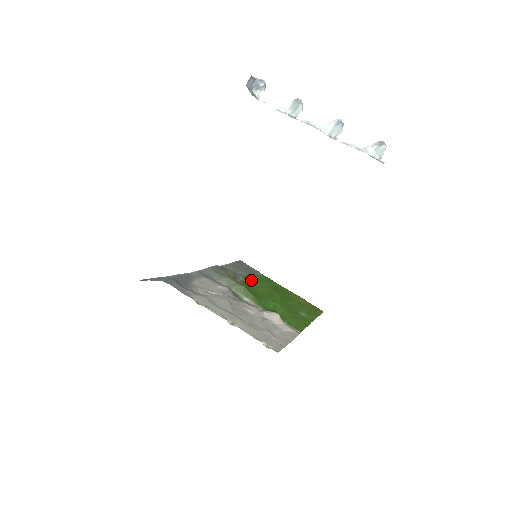
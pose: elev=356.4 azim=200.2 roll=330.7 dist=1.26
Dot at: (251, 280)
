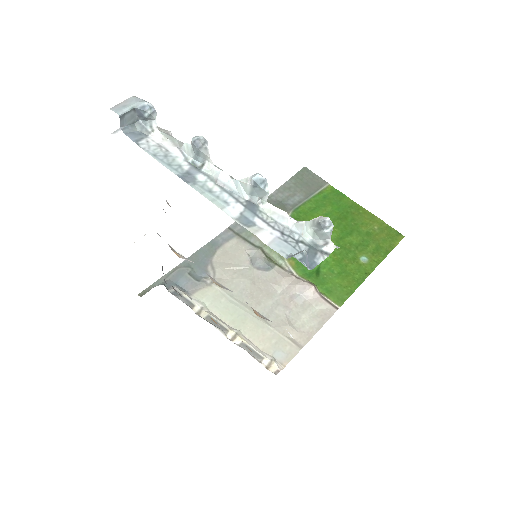
Dot at: (305, 210)
